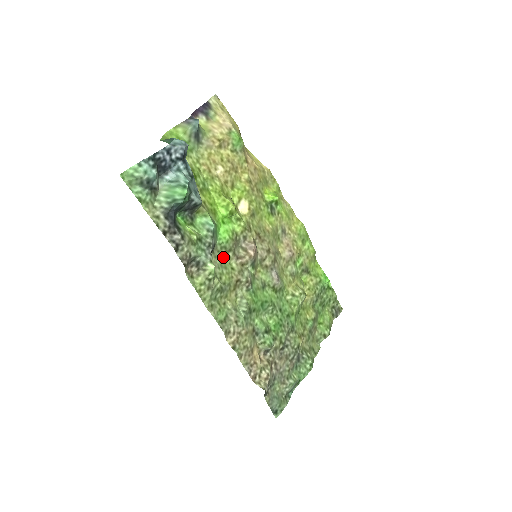
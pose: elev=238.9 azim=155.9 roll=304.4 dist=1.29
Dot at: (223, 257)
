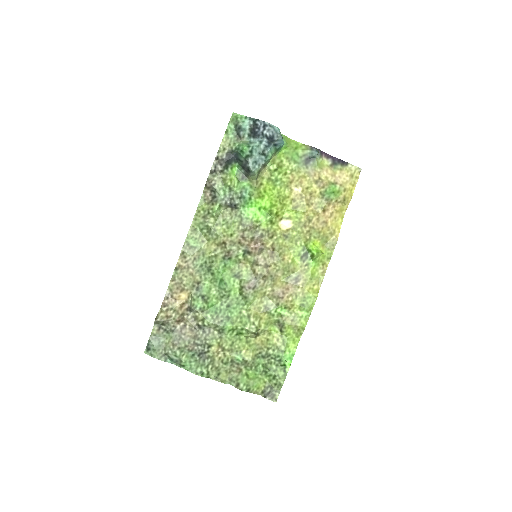
Dot at: (235, 222)
